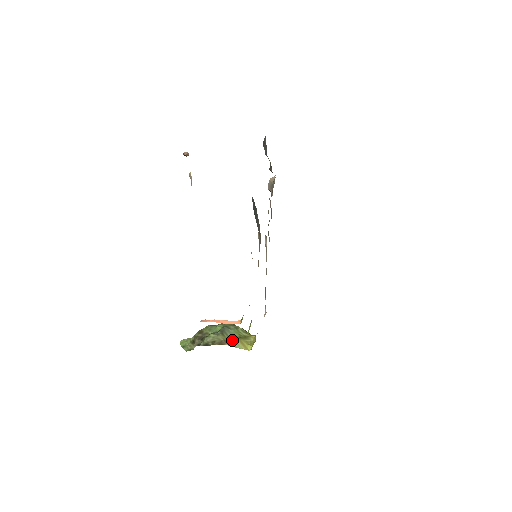
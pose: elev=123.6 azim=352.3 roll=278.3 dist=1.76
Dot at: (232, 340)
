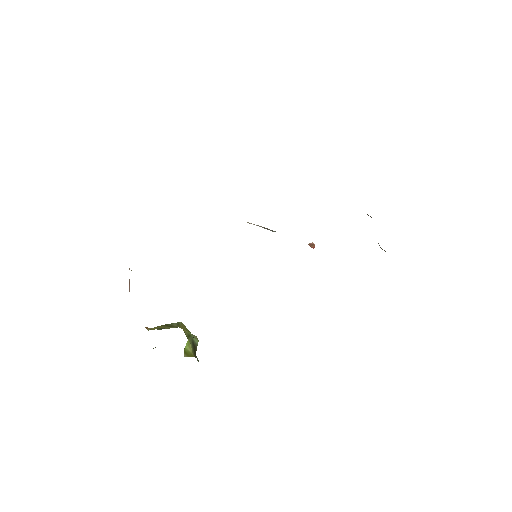
Dot at: occluded
